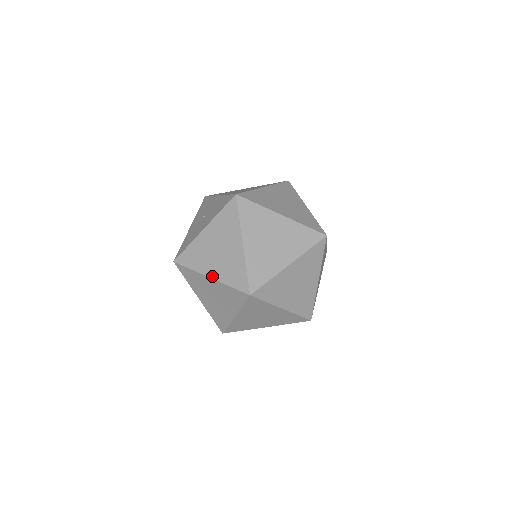
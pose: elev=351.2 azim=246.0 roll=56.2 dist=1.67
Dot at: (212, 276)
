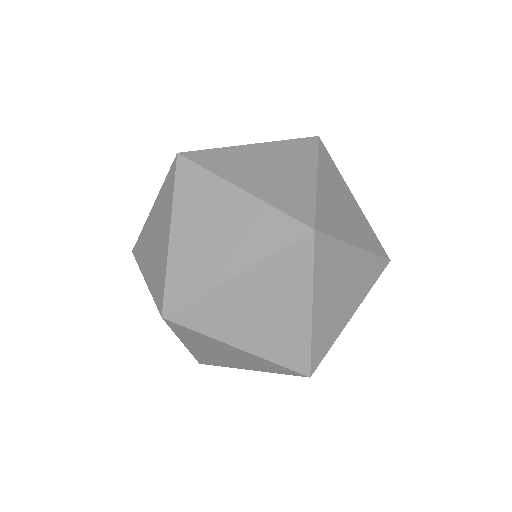
Dot at: (254, 144)
